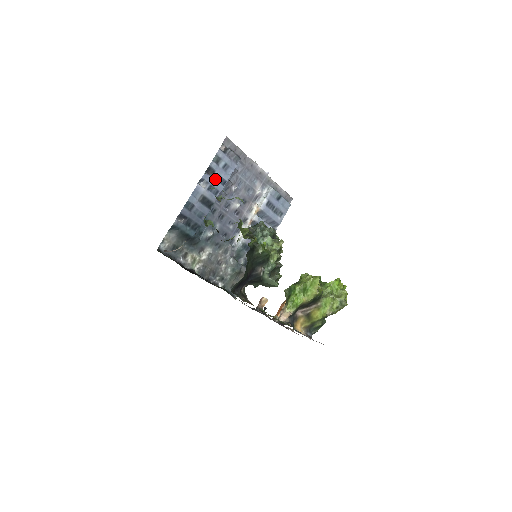
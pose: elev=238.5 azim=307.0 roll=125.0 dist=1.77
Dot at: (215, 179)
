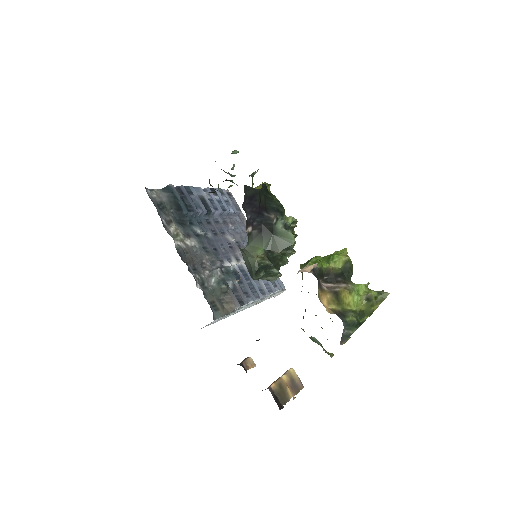
Dot at: (216, 200)
